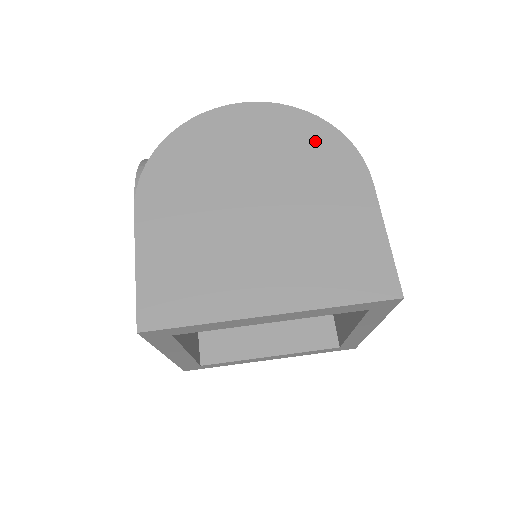
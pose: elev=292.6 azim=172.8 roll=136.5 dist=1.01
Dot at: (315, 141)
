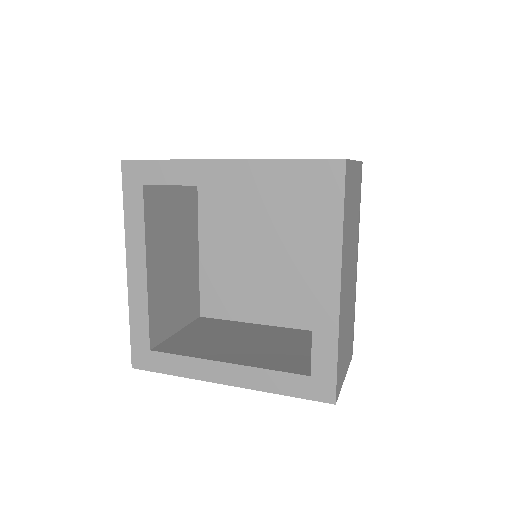
Dot at: occluded
